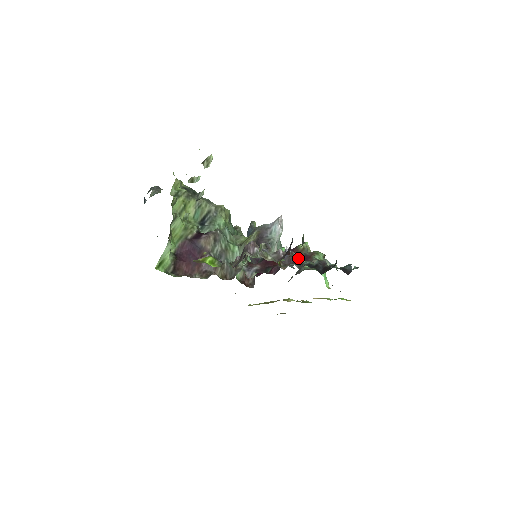
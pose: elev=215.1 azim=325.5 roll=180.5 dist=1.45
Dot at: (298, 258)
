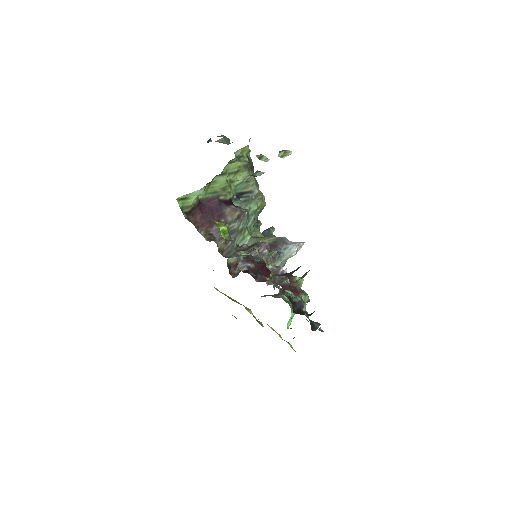
Dot at: (288, 285)
